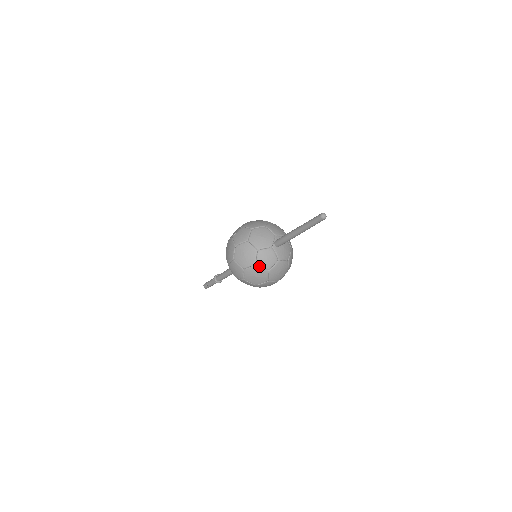
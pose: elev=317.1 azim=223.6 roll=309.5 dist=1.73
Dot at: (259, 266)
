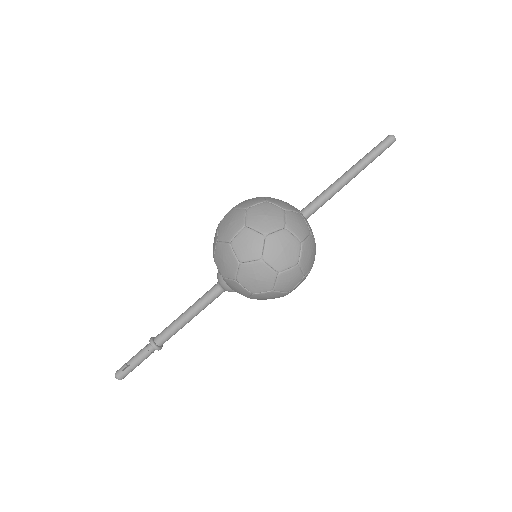
Dot at: (290, 231)
